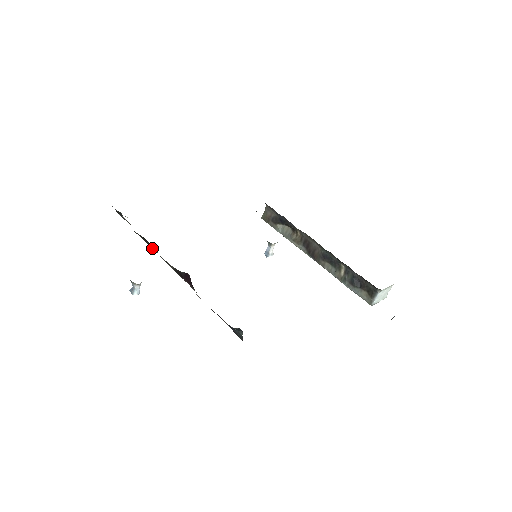
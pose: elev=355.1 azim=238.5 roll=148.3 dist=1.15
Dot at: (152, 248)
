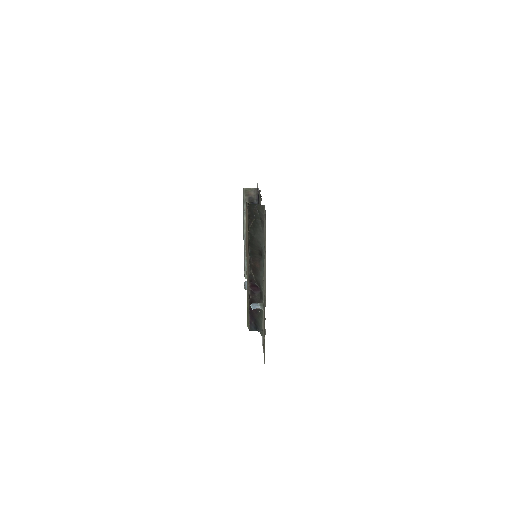
Dot at: (250, 250)
